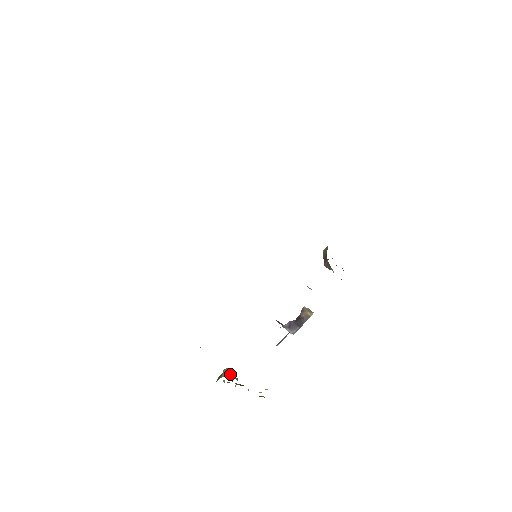
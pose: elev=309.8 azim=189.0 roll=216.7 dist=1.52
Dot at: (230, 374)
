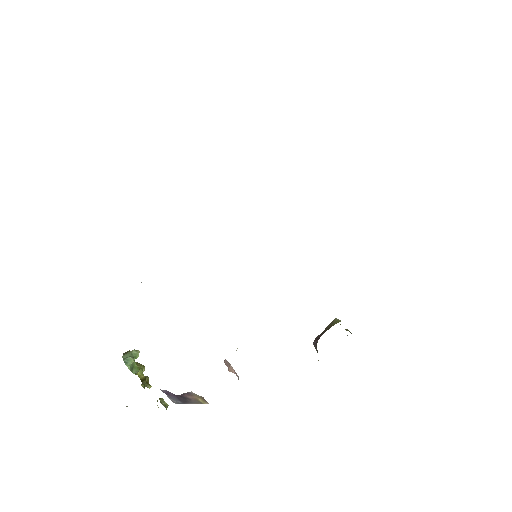
Dot at: (130, 362)
